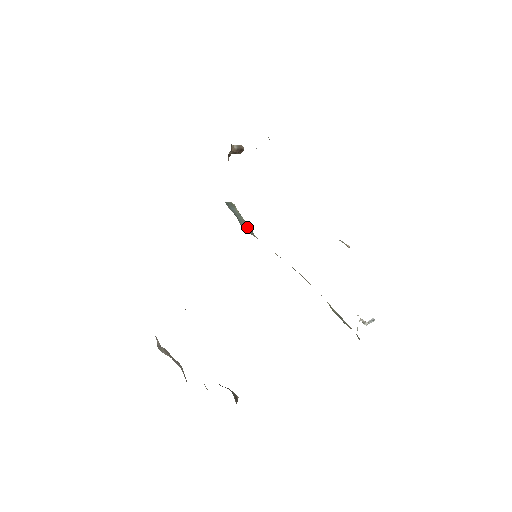
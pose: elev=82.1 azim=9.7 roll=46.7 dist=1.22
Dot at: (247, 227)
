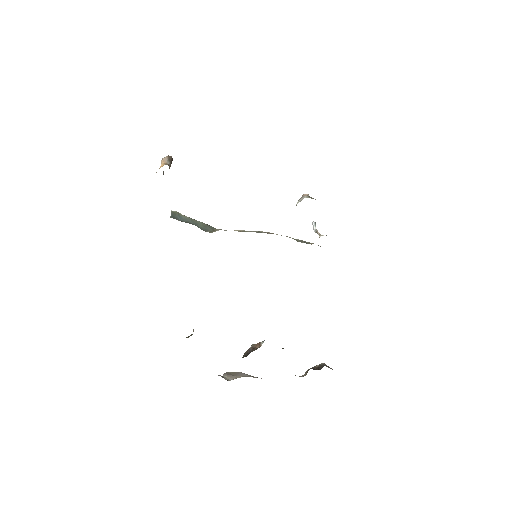
Dot at: (205, 226)
